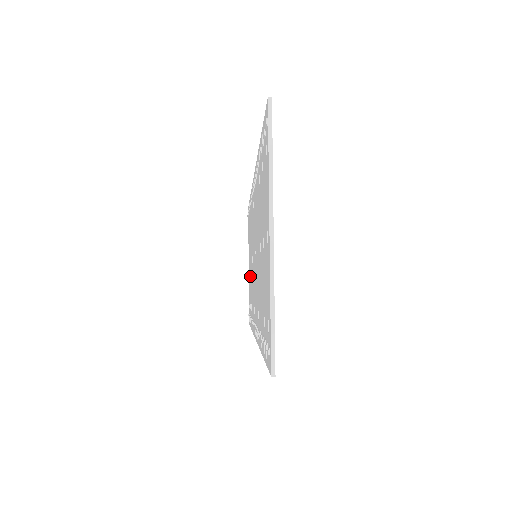
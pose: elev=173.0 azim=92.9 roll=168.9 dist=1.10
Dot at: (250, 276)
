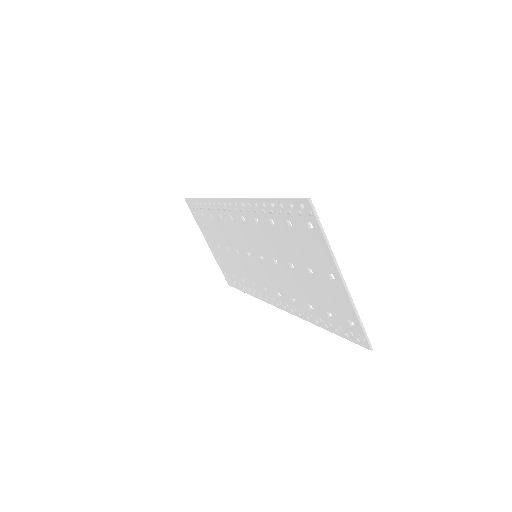
Dot at: (226, 257)
